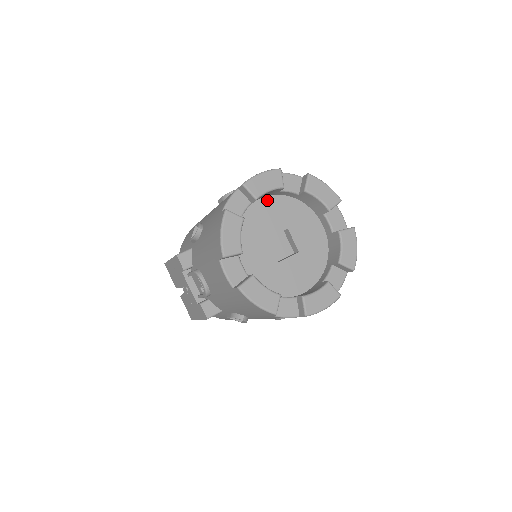
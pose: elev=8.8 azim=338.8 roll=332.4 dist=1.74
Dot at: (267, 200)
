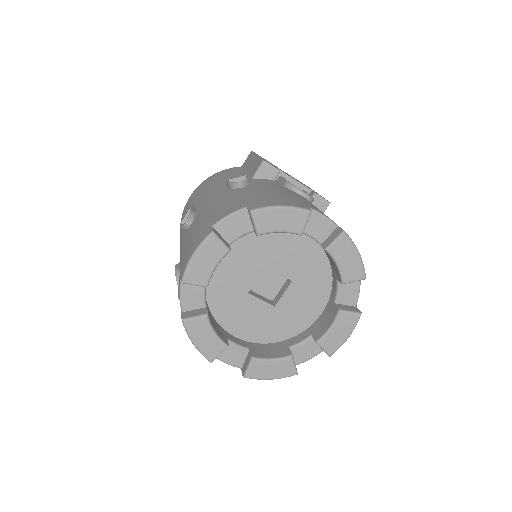
Dot at: occluded
